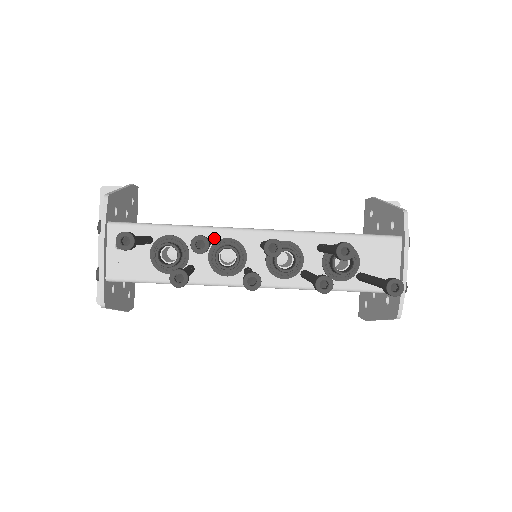
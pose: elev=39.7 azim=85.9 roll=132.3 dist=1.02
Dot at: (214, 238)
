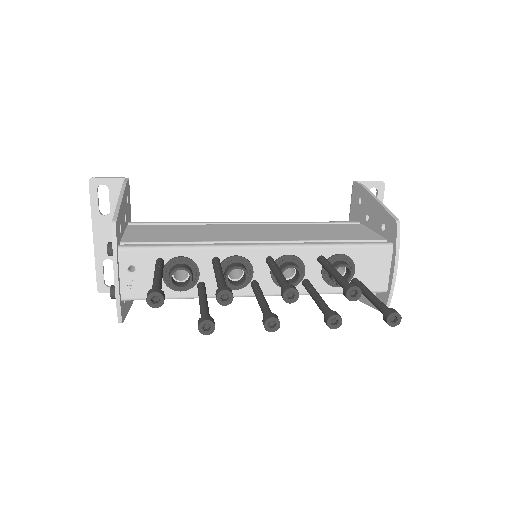
Dot at: (222, 256)
